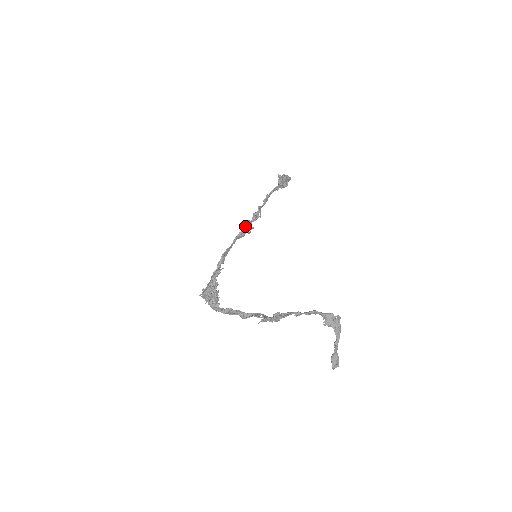
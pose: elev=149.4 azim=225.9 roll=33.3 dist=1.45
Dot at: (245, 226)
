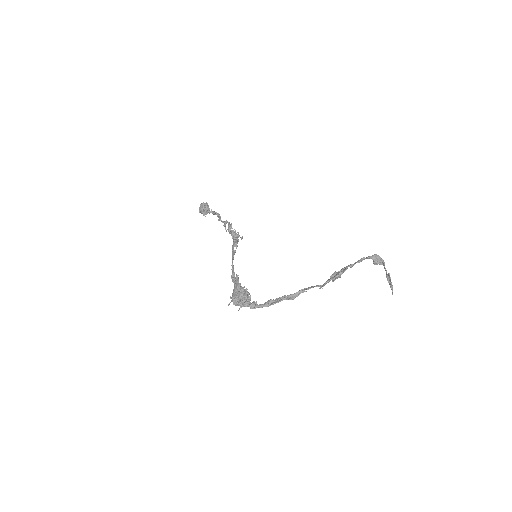
Dot at: (235, 234)
